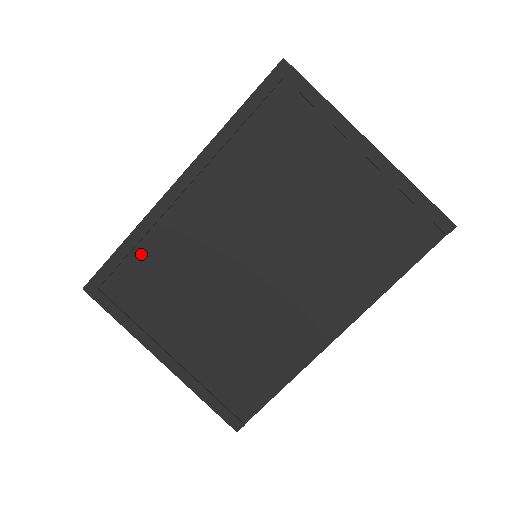
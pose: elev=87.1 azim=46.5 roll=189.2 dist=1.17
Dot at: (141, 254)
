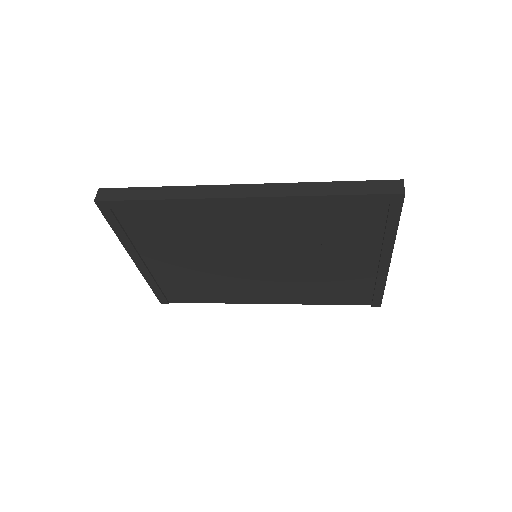
Dot at: (168, 212)
